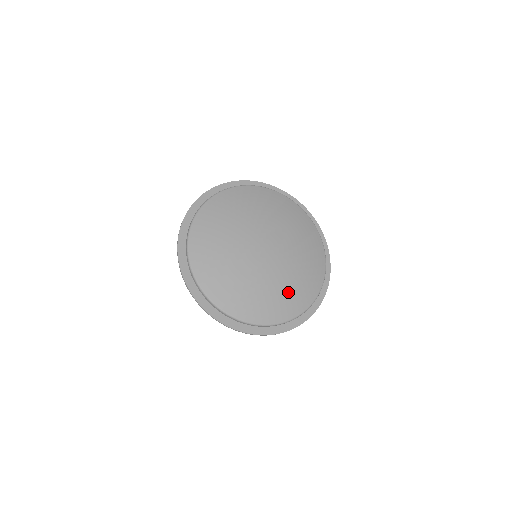
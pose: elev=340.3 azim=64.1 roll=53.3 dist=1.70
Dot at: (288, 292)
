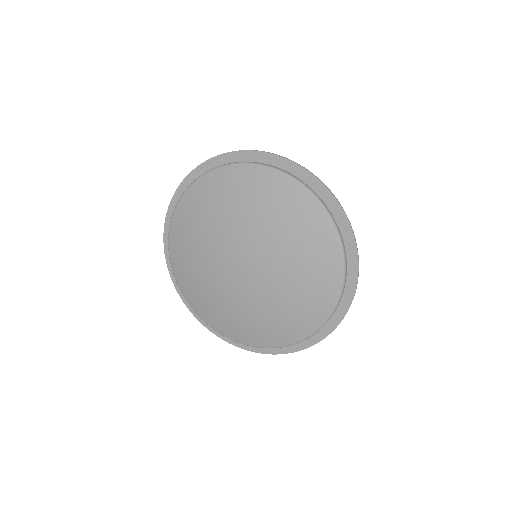
Dot at: (243, 321)
